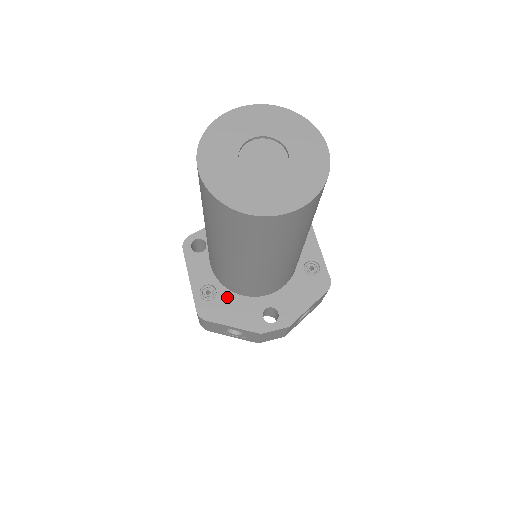
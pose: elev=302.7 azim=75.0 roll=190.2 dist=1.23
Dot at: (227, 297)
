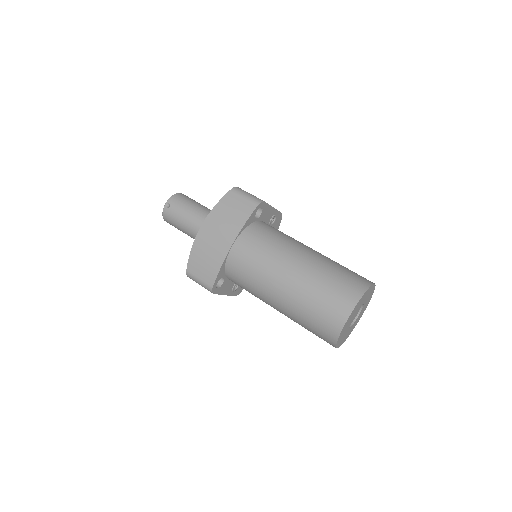
Dot at: occluded
